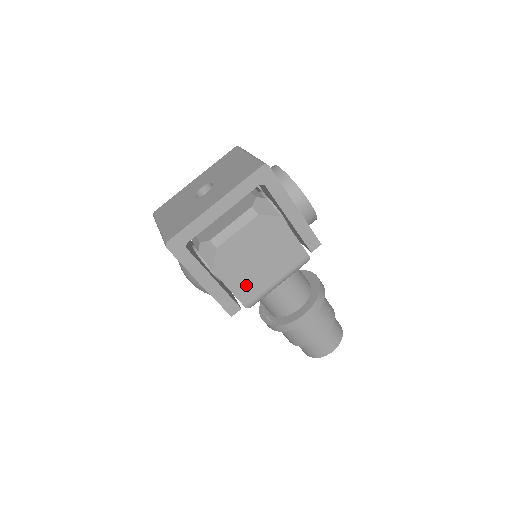
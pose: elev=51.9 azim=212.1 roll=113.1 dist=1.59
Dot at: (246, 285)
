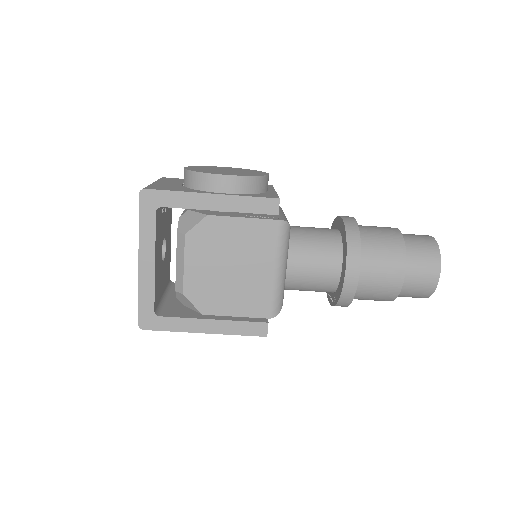
Dot at: (247, 300)
